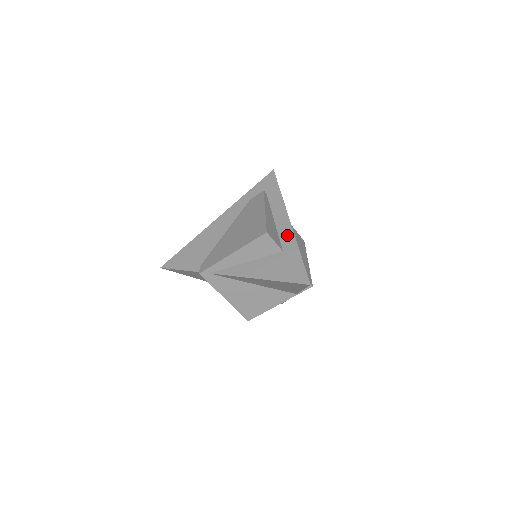
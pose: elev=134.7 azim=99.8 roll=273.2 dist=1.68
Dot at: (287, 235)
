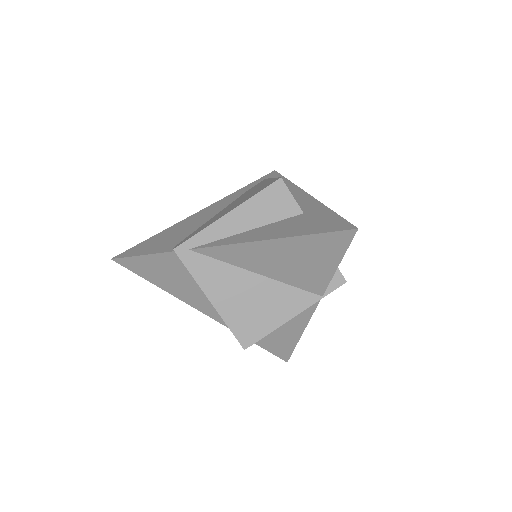
Dot at: (306, 201)
